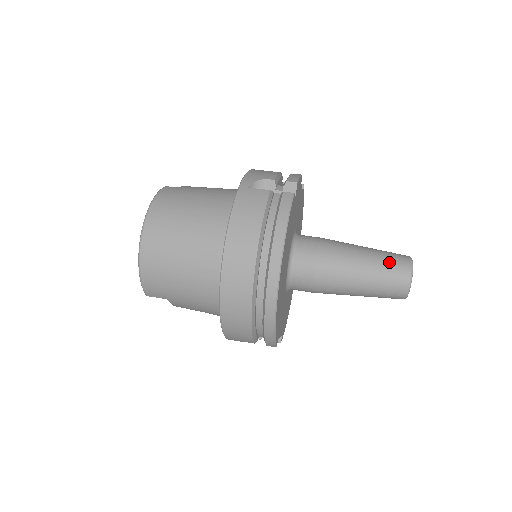
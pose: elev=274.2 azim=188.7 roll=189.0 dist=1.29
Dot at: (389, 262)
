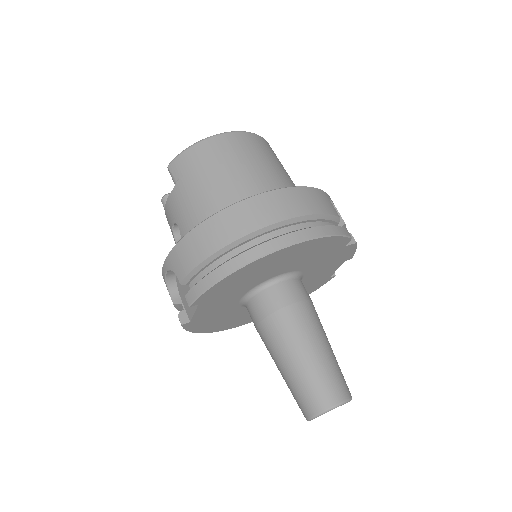
Dot at: (339, 374)
